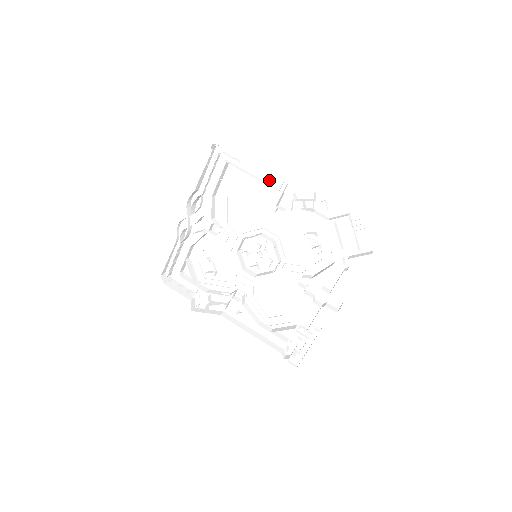
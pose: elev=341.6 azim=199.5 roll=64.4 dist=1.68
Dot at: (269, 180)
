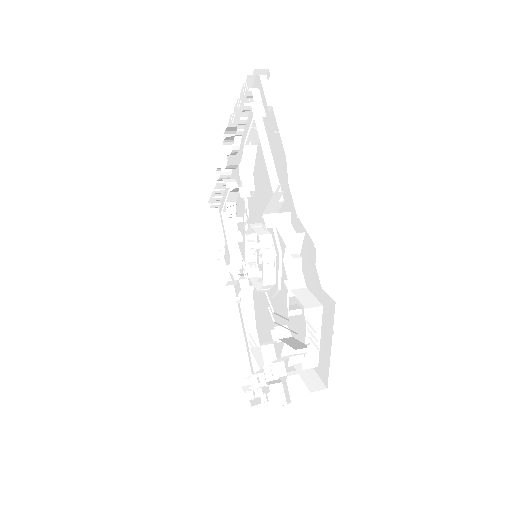
Dot at: (278, 168)
